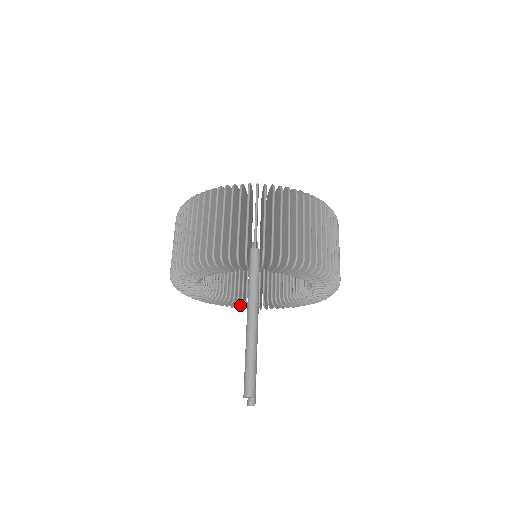
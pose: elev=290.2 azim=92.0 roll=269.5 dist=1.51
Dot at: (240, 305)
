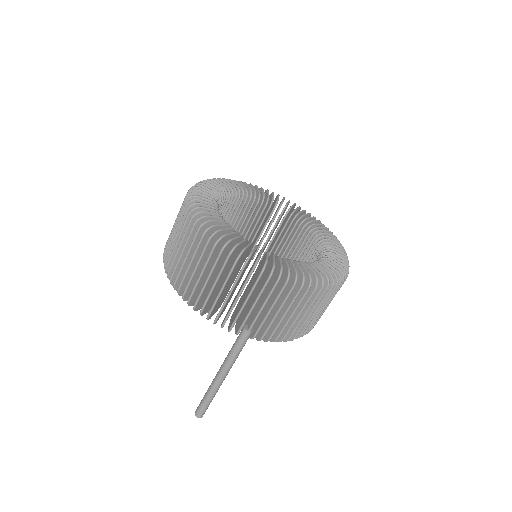
Dot at: occluded
